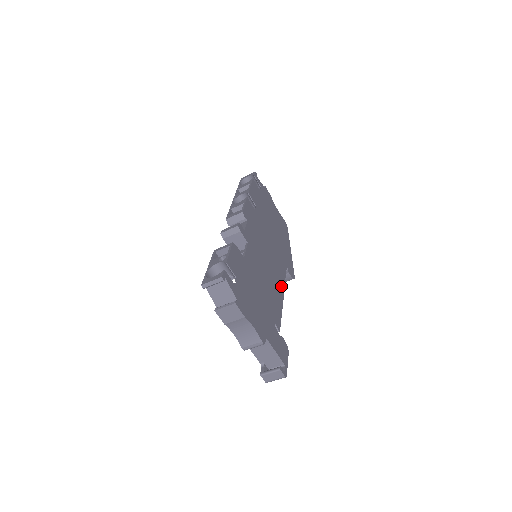
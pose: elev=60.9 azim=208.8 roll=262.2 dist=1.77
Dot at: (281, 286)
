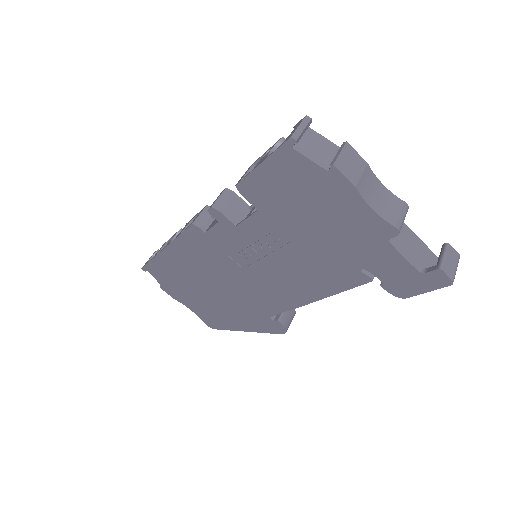
Dot at: occluded
